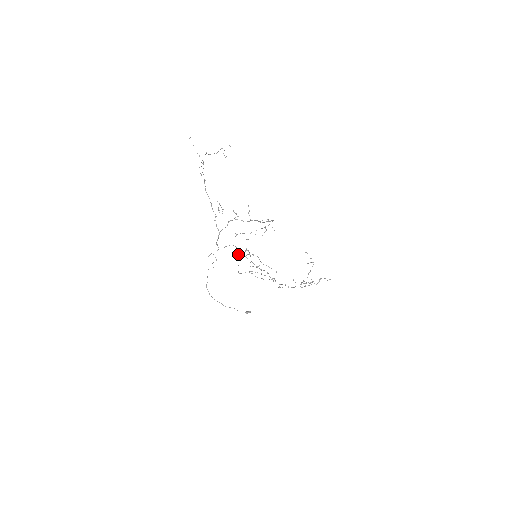
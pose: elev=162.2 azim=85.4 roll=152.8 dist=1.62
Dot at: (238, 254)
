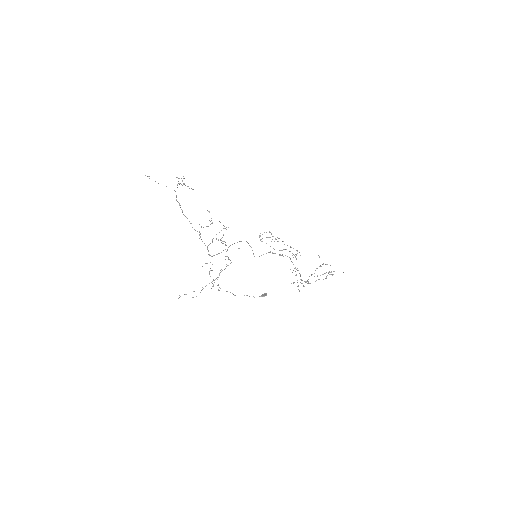
Dot at: occluded
